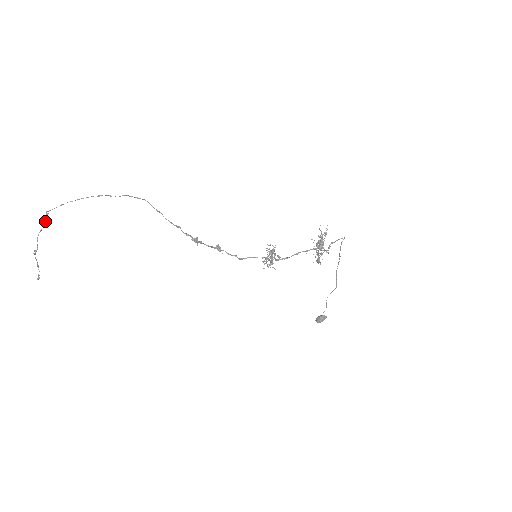
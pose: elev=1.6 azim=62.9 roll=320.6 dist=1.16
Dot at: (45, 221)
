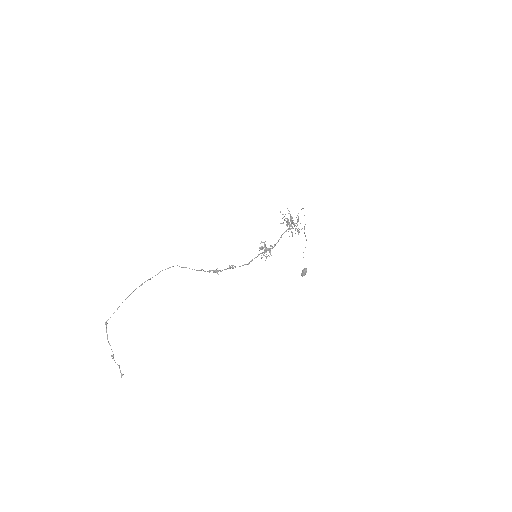
Dot at: (106, 331)
